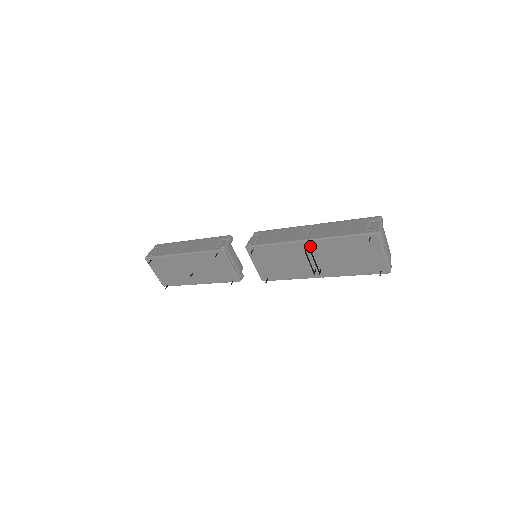
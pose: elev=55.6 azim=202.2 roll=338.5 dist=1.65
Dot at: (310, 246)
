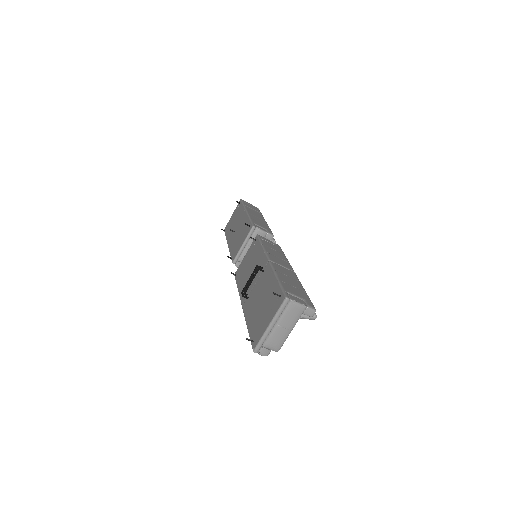
Dot at: (265, 268)
